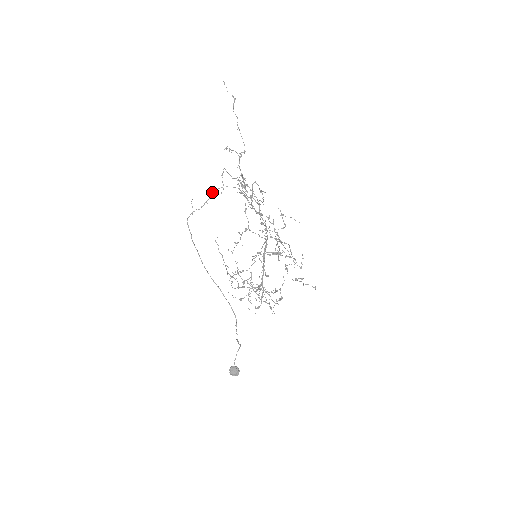
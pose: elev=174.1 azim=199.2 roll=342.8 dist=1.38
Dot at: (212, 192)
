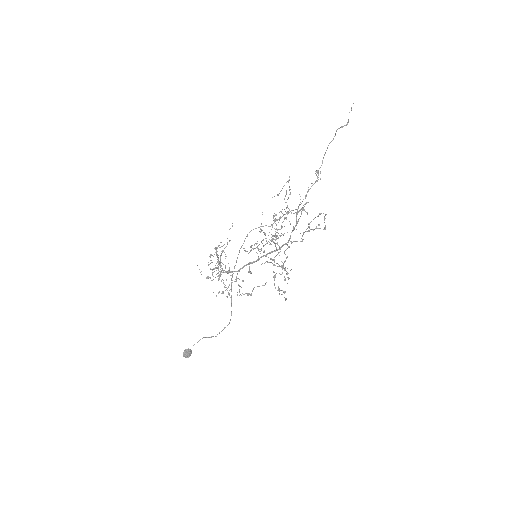
Dot at: (286, 212)
